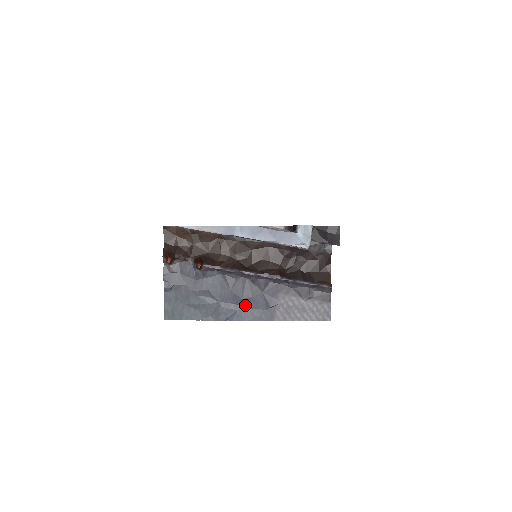
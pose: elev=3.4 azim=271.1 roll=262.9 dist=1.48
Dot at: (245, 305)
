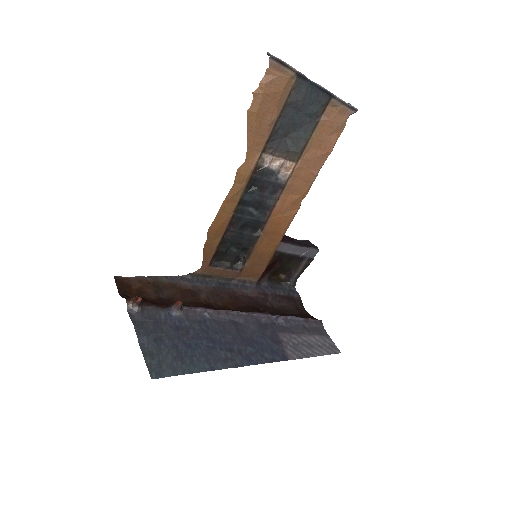
Dot at: (249, 348)
